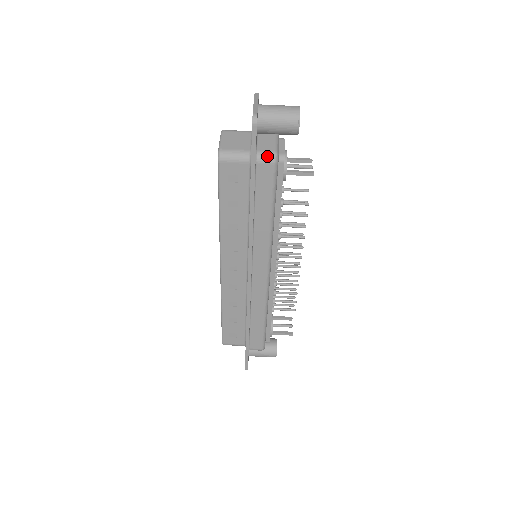
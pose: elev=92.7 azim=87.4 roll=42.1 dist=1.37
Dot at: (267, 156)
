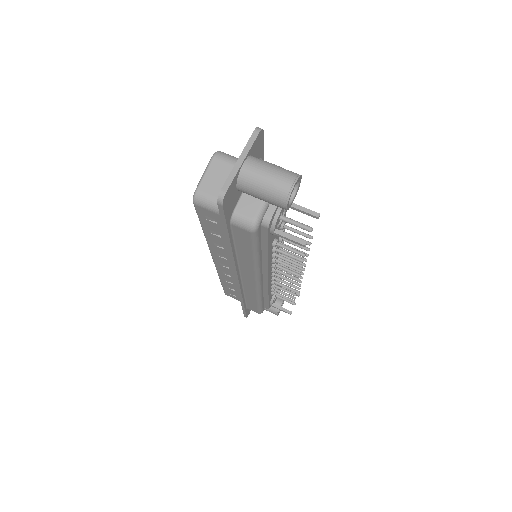
Dot at: (244, 222)
